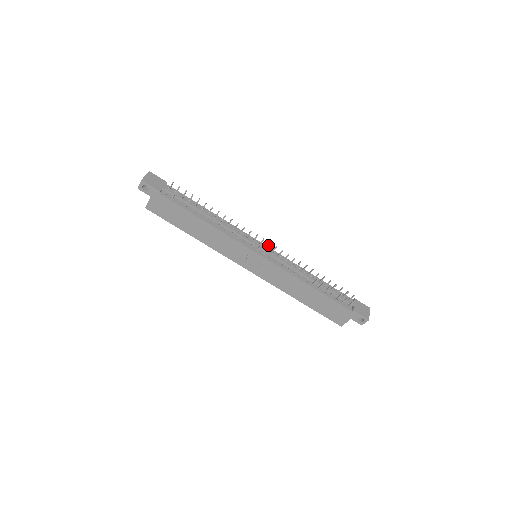
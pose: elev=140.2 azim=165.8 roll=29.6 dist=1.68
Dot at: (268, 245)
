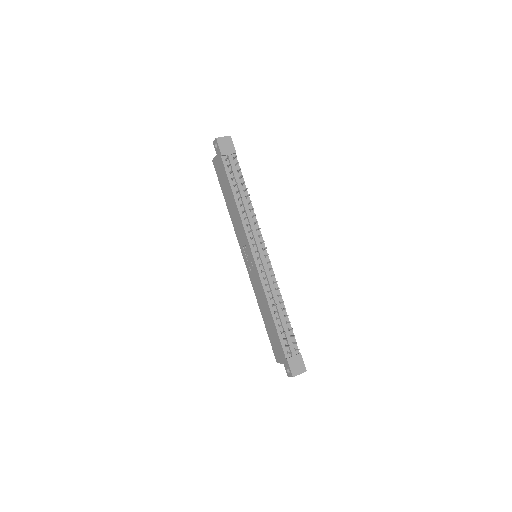
Dot at: (267, 255)
